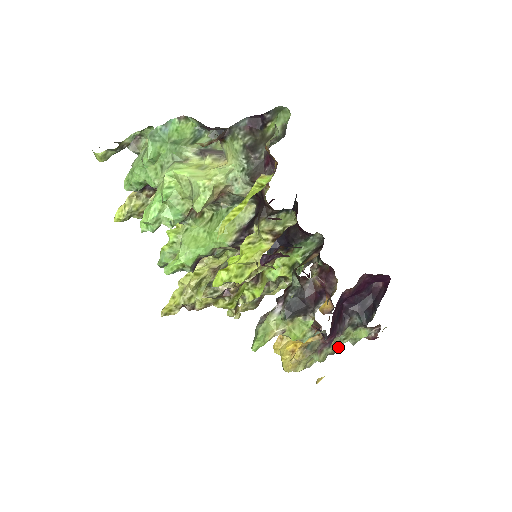
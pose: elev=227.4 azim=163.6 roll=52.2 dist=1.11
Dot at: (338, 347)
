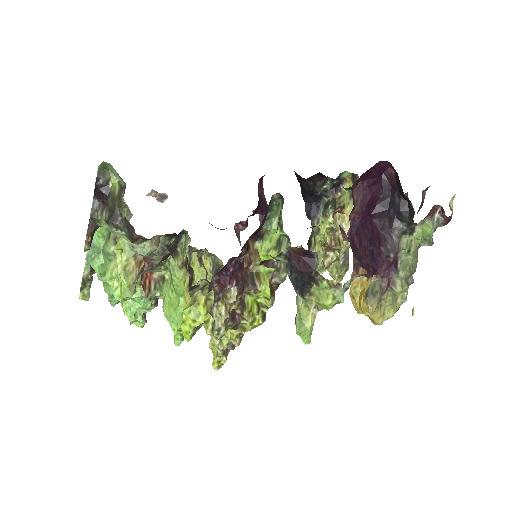
Dot at: (409, 264)
